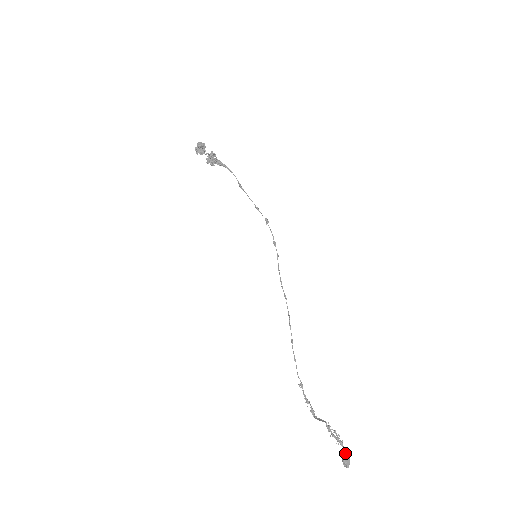
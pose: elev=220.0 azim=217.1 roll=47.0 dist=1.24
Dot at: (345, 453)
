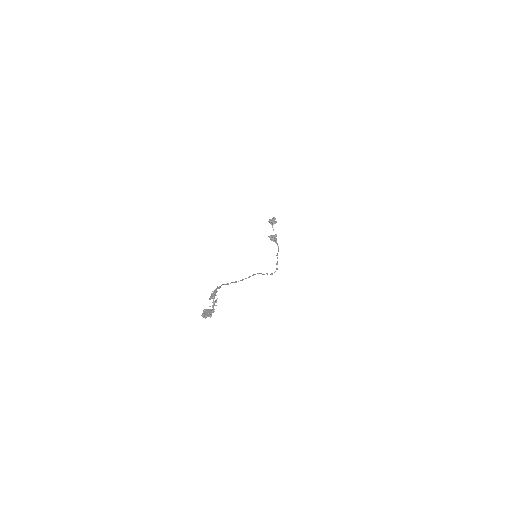
Dot at: (210, 310)
